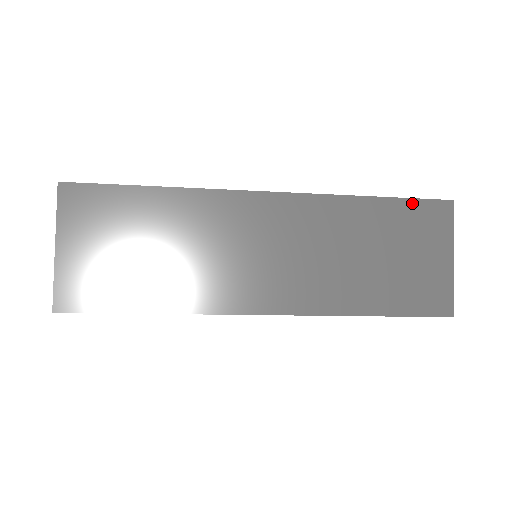
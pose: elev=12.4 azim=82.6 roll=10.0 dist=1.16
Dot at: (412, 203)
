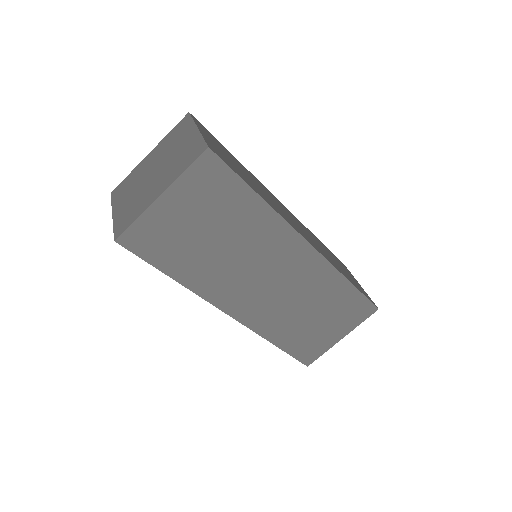
Dot at: (333, 254)
